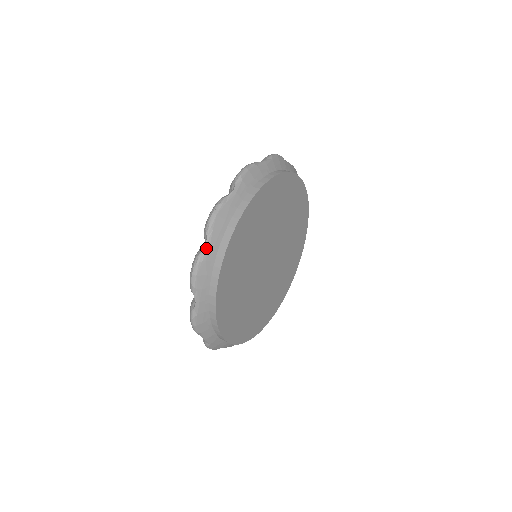
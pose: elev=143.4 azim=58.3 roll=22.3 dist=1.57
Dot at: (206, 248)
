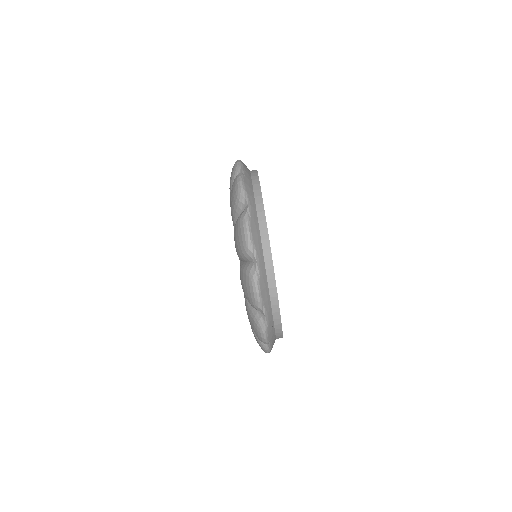
Dot at: (266, 317)
